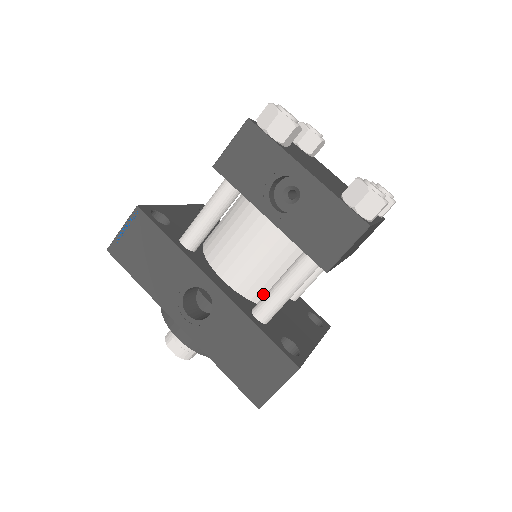
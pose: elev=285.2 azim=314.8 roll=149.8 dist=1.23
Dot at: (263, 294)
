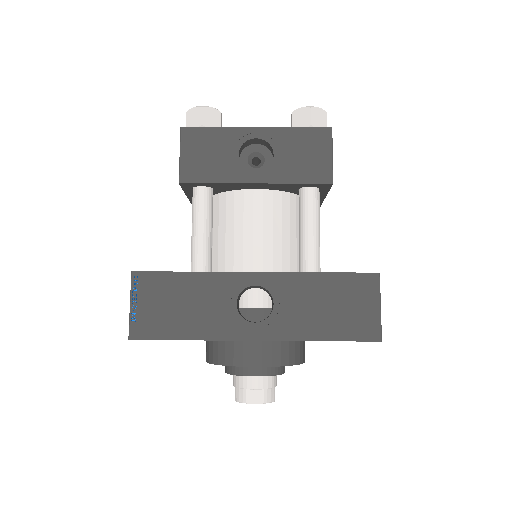
Dot at: (294, 262)
